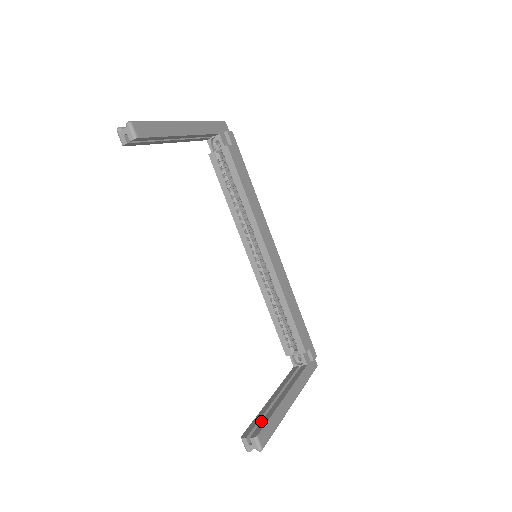
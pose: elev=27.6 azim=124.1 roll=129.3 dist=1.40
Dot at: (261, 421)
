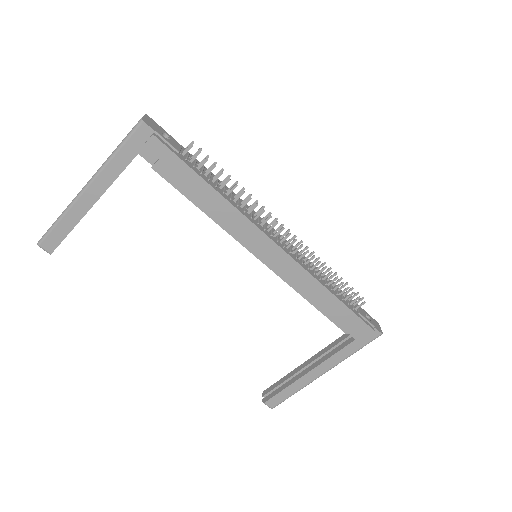
Dot at: (278, 388)
